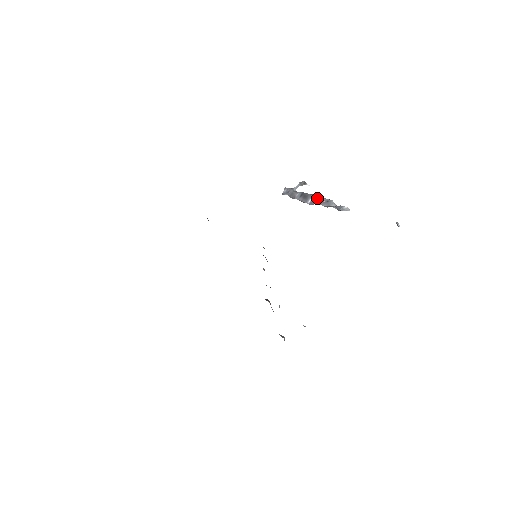
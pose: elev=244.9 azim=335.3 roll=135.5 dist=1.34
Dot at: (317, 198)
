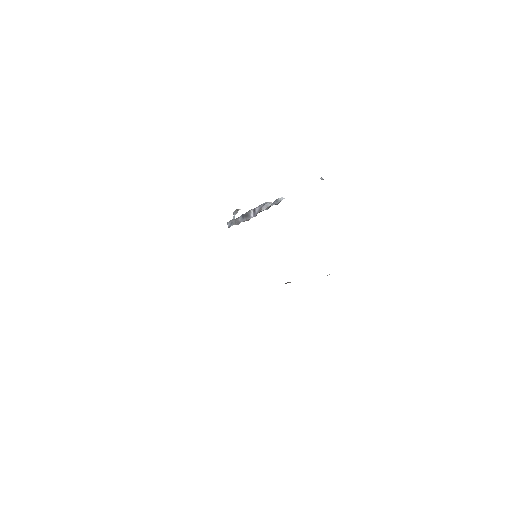
Dot at: (255, 209)
